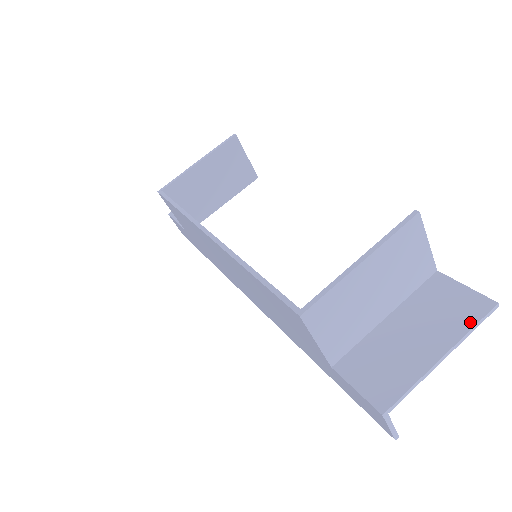
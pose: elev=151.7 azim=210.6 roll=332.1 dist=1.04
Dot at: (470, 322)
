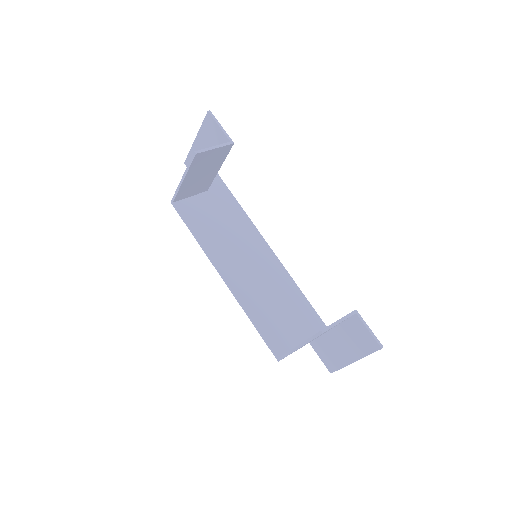
Dot at: (368, 352)
